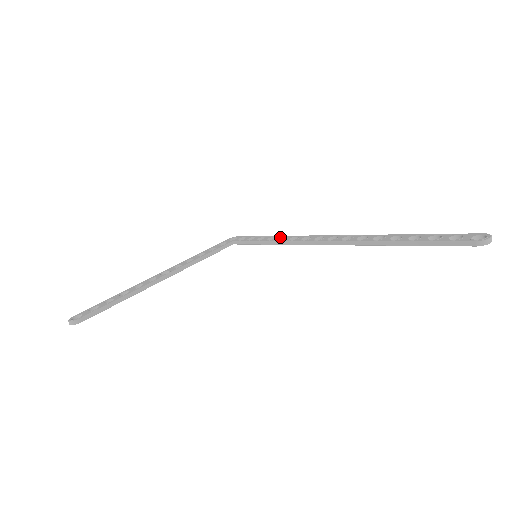
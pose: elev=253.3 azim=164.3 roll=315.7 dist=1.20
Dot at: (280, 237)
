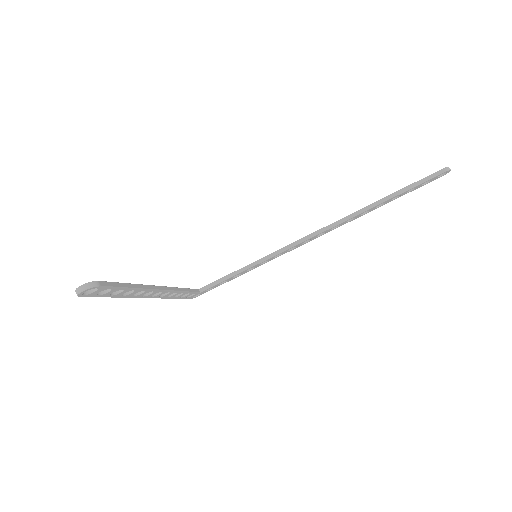
Dot at: occluded
